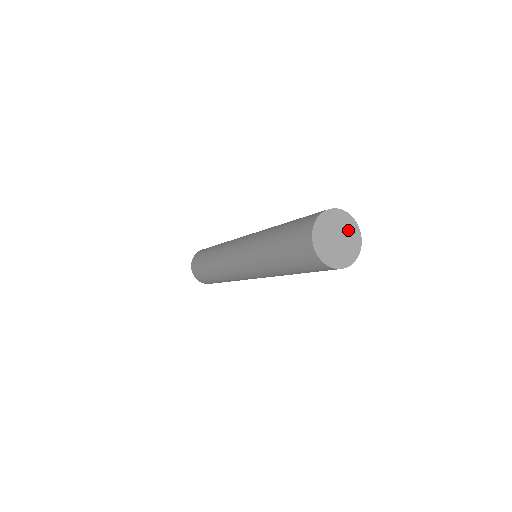
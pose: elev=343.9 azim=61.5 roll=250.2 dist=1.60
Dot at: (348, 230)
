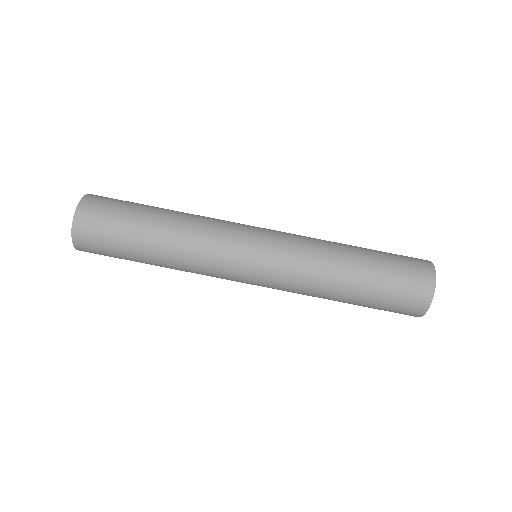
Dot at: occluded
